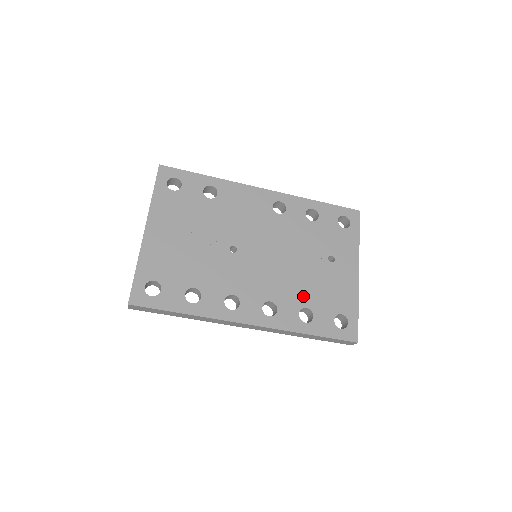
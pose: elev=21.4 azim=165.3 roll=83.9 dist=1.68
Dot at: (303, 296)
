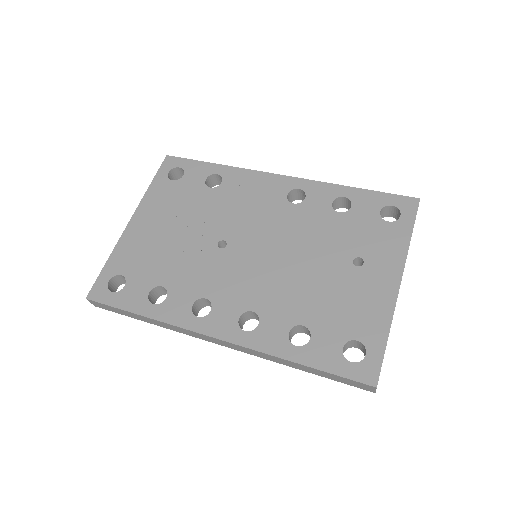
Dot at: (301, 309)
